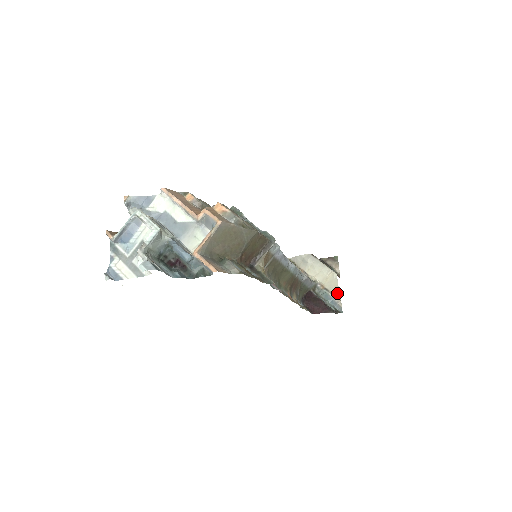
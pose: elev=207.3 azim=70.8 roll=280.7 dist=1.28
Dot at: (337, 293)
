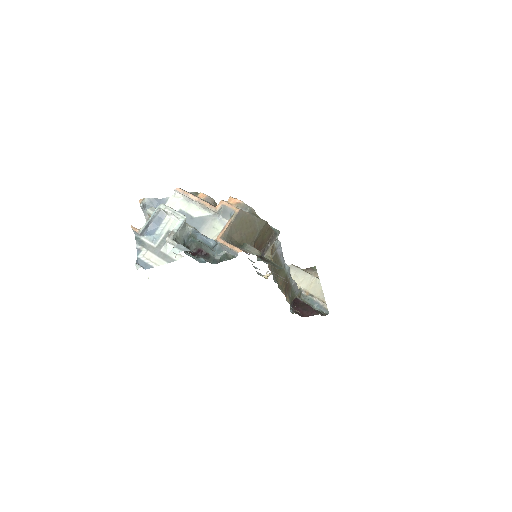
Dot at: (322, 297)
